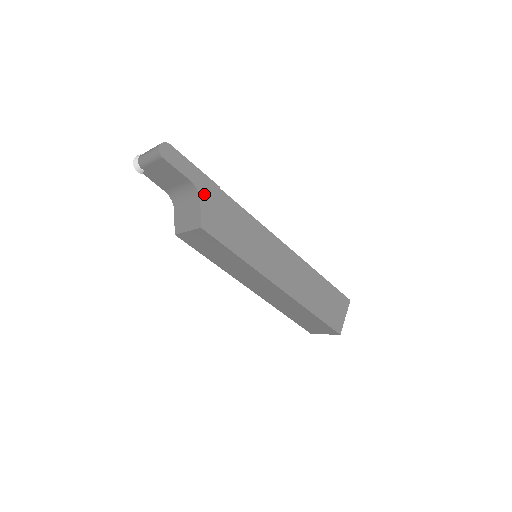
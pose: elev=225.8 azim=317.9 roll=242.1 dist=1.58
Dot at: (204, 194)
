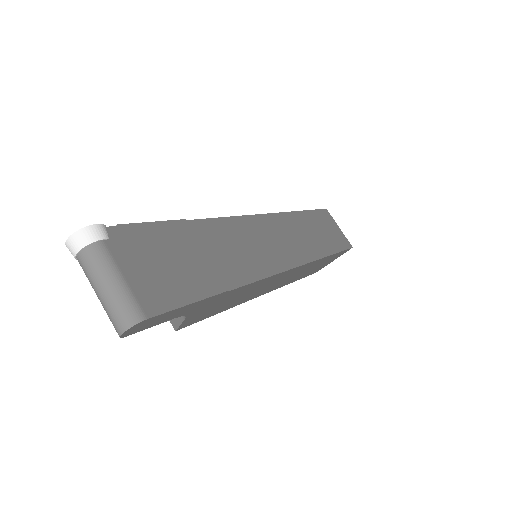
Dot at: (195, 311)
